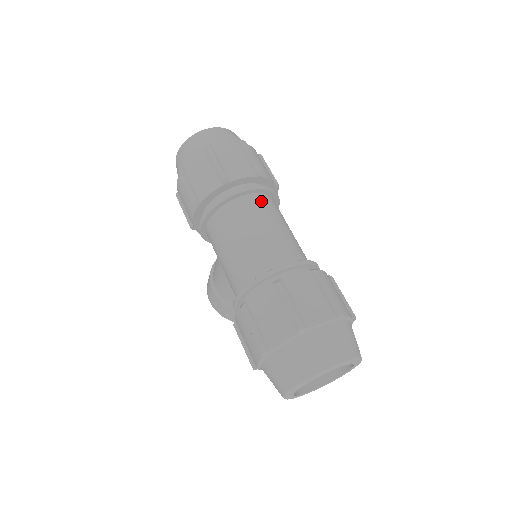
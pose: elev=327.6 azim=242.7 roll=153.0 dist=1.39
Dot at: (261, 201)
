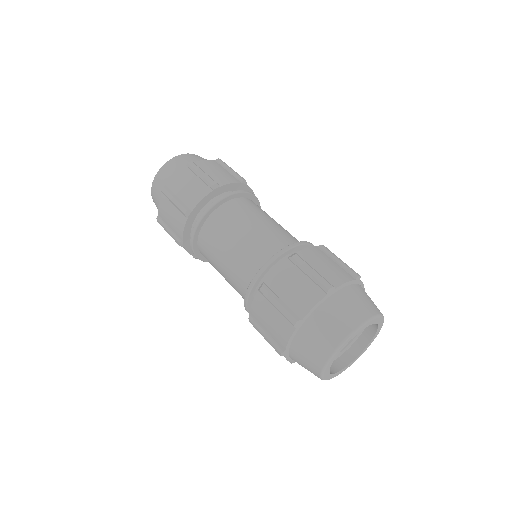
Dot at: (227, 211)
